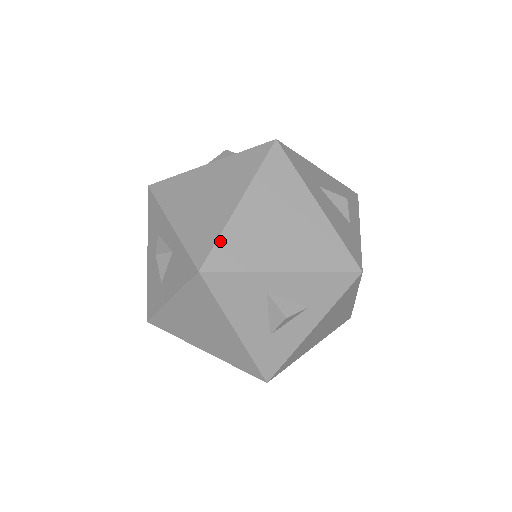
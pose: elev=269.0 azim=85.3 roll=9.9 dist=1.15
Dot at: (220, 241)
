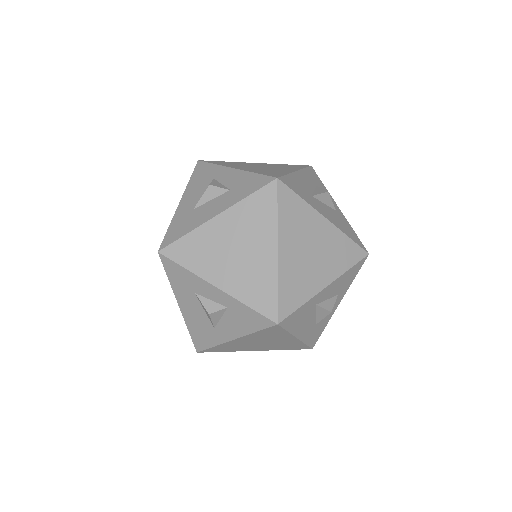
Dot at: (280, 292)
